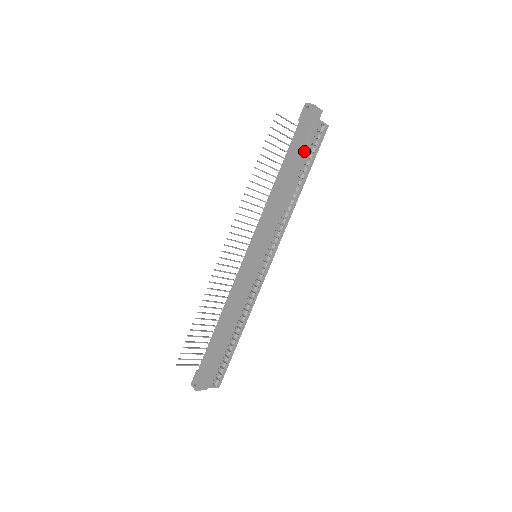
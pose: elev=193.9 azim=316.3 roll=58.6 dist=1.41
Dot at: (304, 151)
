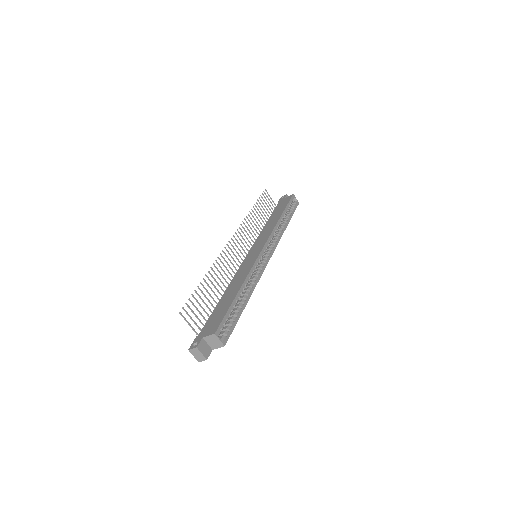
Dot at: (286, 204)
